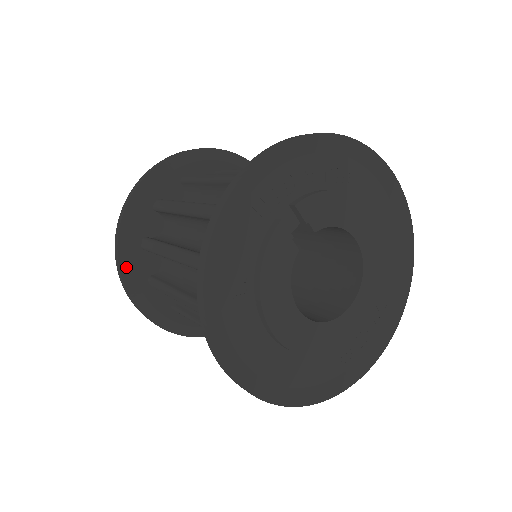
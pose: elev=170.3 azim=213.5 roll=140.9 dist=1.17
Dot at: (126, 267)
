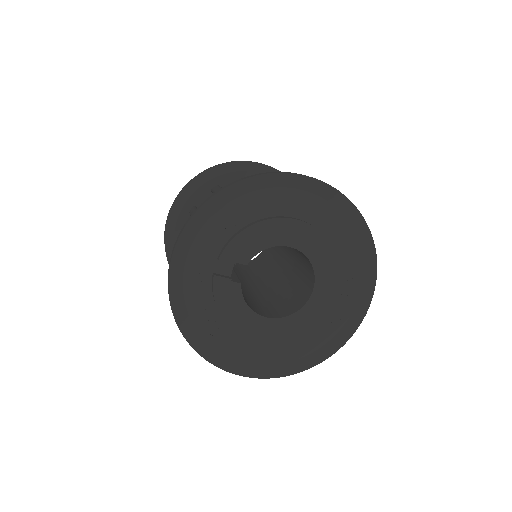
Dot at: occluded
